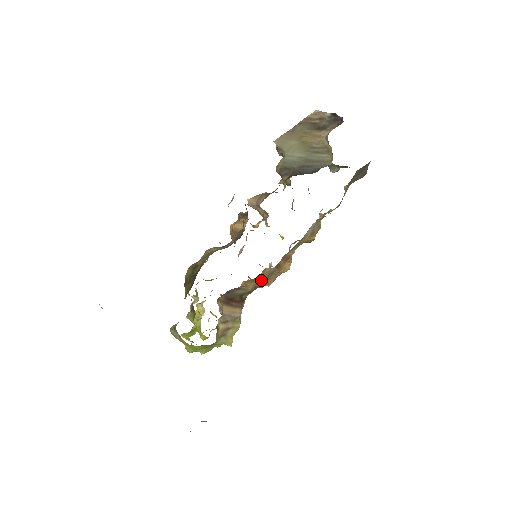
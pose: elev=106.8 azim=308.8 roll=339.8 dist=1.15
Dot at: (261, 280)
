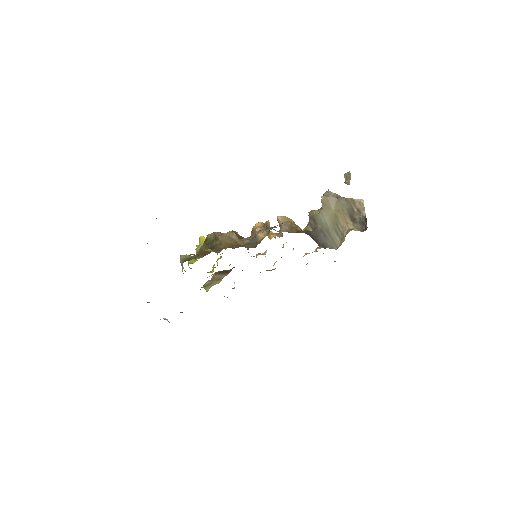
Dot at: occluded
